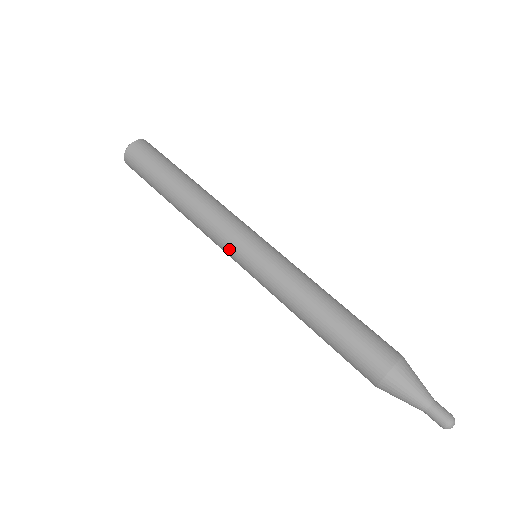
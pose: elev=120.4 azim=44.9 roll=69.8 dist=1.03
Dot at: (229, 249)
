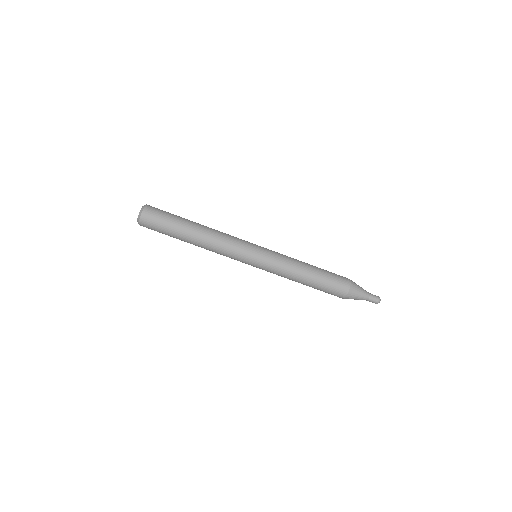
Dot at: (241, 260)
